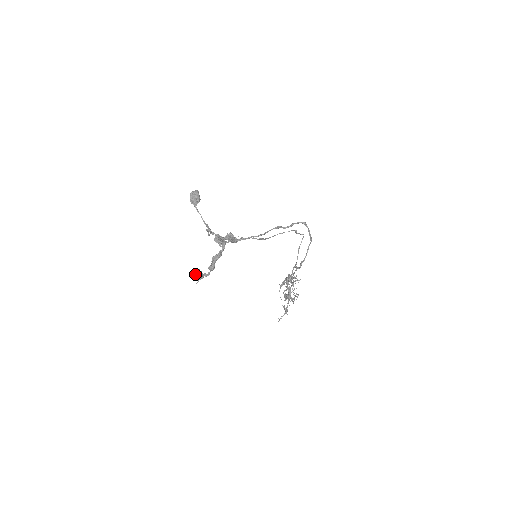
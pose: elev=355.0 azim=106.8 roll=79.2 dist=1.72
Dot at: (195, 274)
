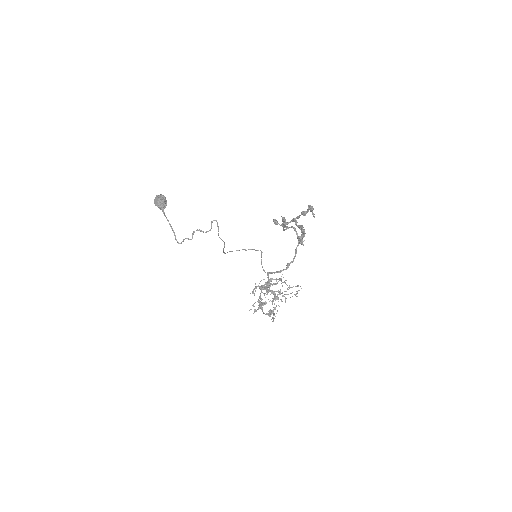
Dot at: (304, 236)
